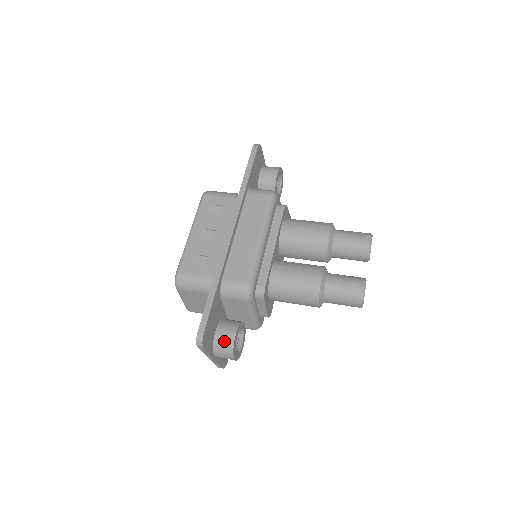
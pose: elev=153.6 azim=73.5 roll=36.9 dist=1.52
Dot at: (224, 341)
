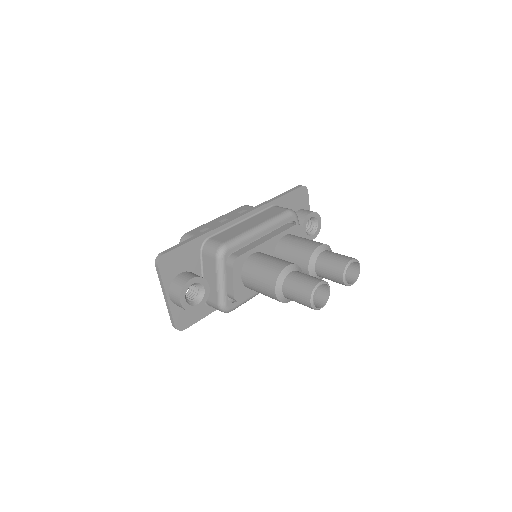
Dot at: (181, 280)
